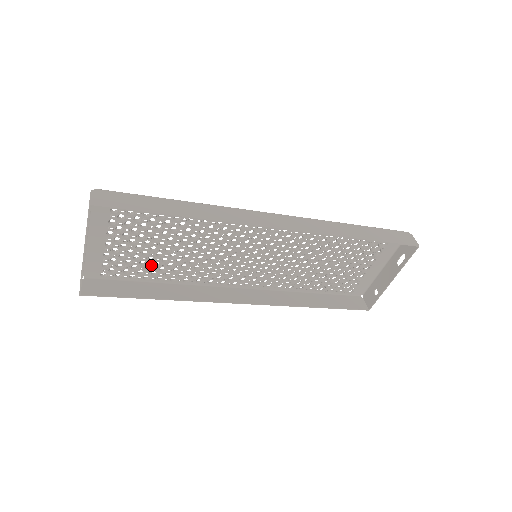
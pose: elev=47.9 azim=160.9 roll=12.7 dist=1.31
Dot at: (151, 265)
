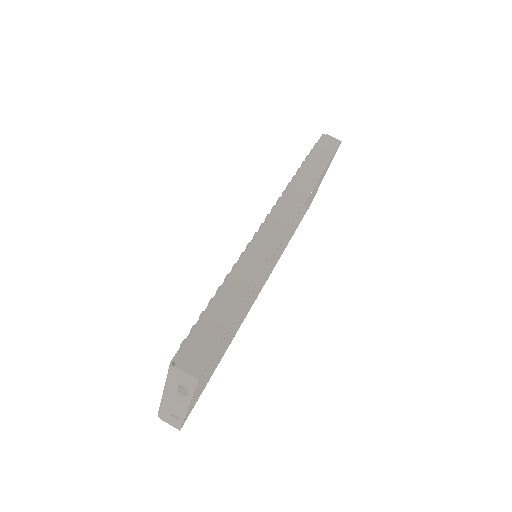
Dot at: occluded
